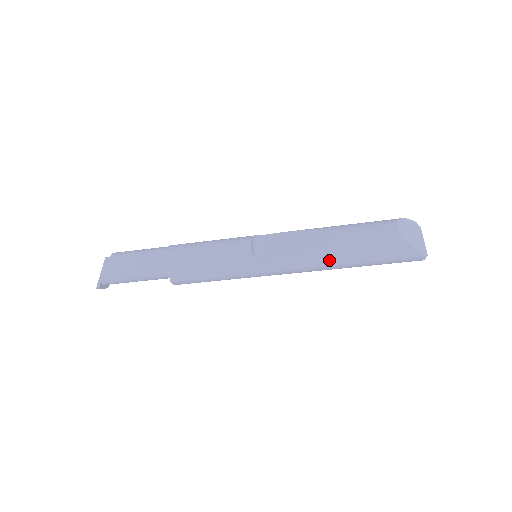
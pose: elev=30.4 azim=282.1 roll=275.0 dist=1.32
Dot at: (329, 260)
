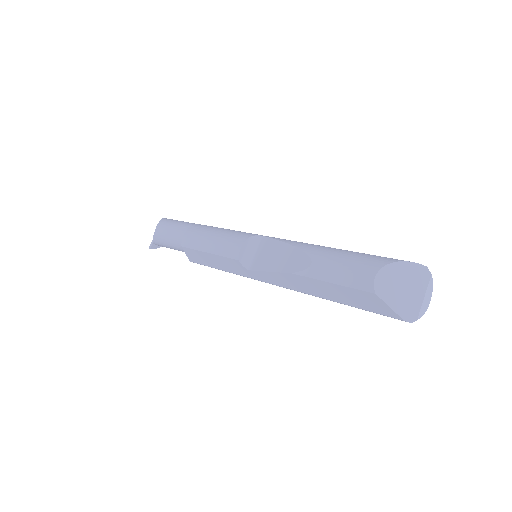
Dot at: (306, 289)
